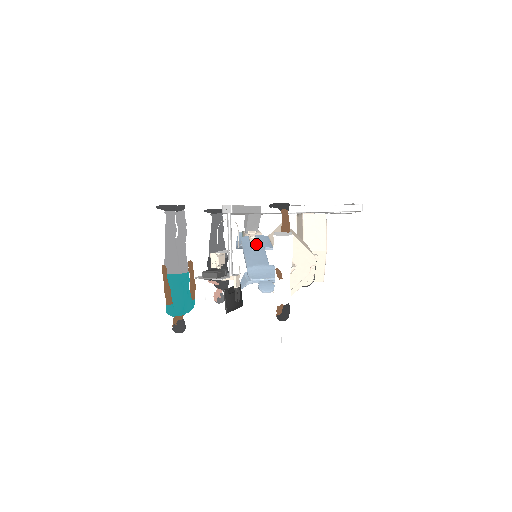
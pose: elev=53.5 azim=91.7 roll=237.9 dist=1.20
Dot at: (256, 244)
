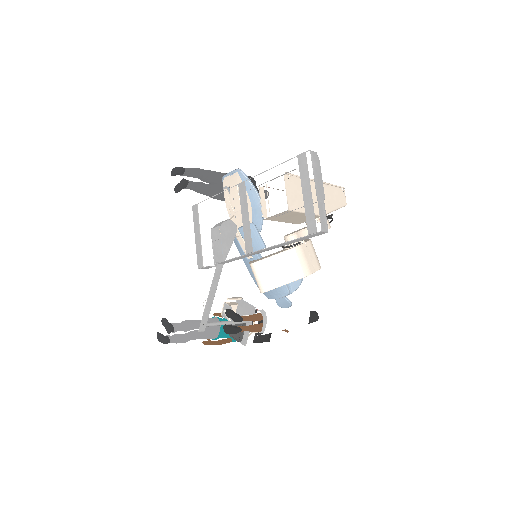
Dot at: occluded
